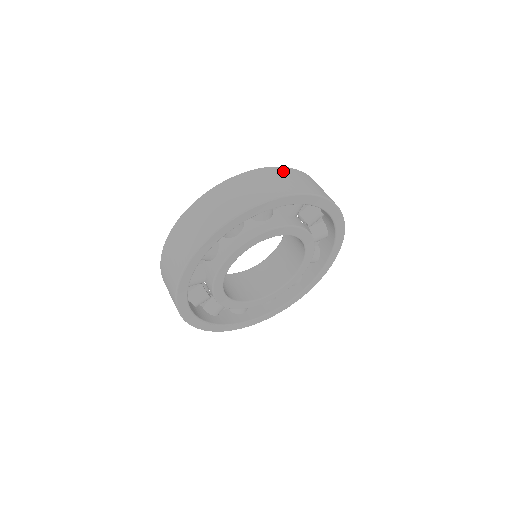
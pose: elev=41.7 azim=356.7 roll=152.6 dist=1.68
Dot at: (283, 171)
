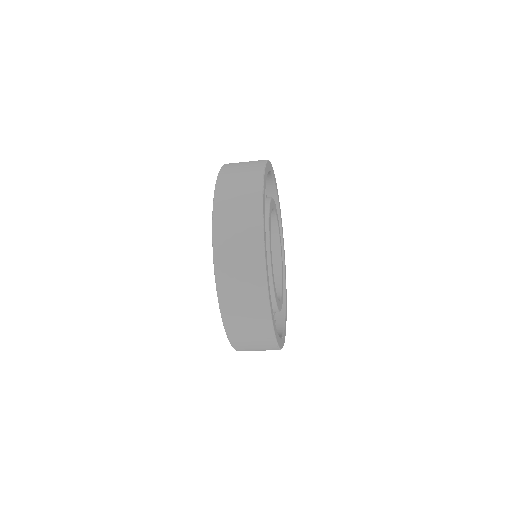
Dot at: occluded
